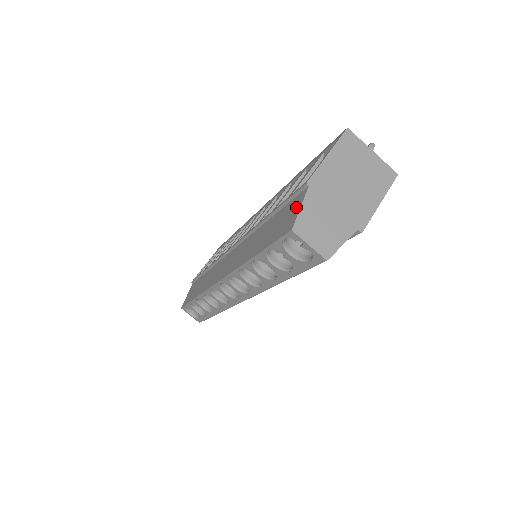
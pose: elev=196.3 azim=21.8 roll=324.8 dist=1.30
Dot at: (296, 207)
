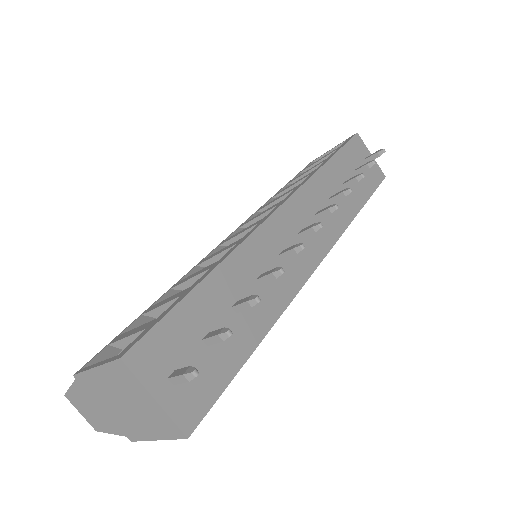
Dot at: occluded
